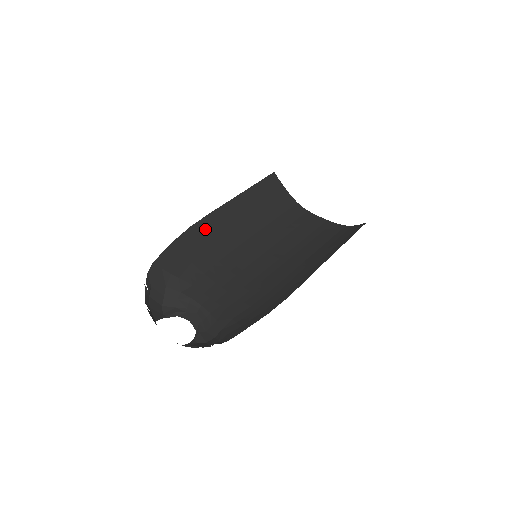
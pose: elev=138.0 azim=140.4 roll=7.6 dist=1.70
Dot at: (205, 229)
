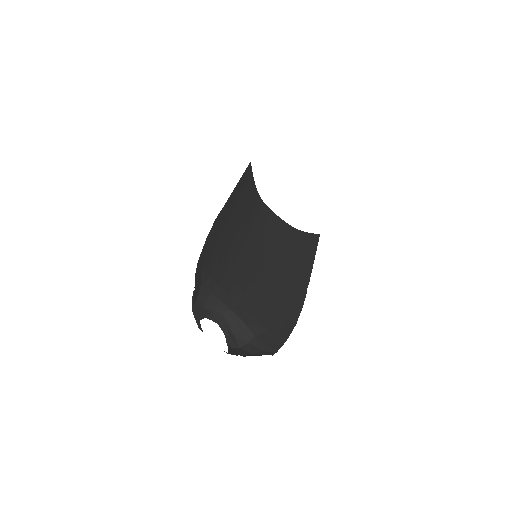
Dot at: (222, 222)
